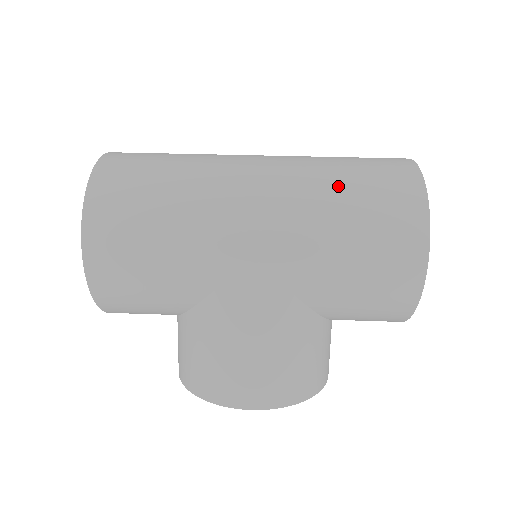
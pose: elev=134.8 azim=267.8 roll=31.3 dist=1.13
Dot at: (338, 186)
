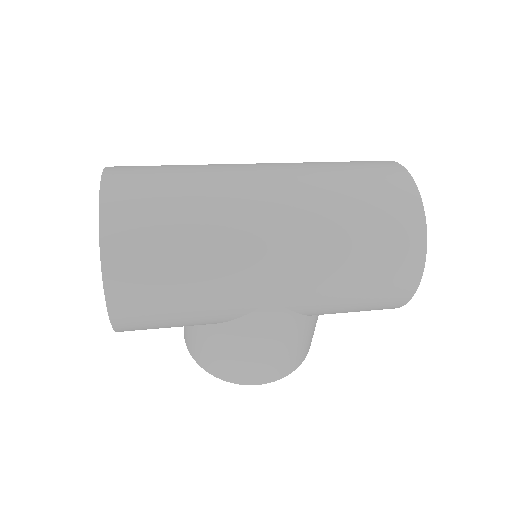
Dot at: (350, 231)
